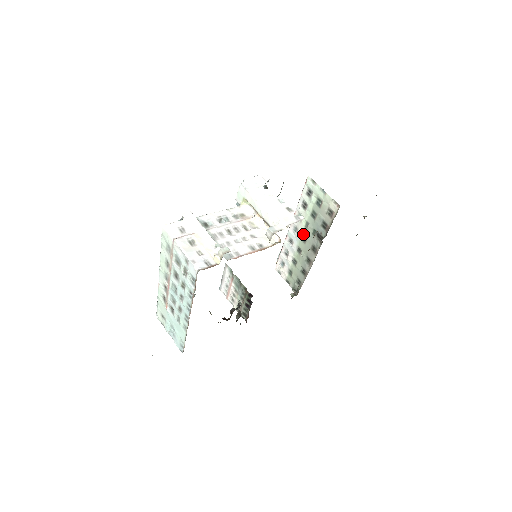
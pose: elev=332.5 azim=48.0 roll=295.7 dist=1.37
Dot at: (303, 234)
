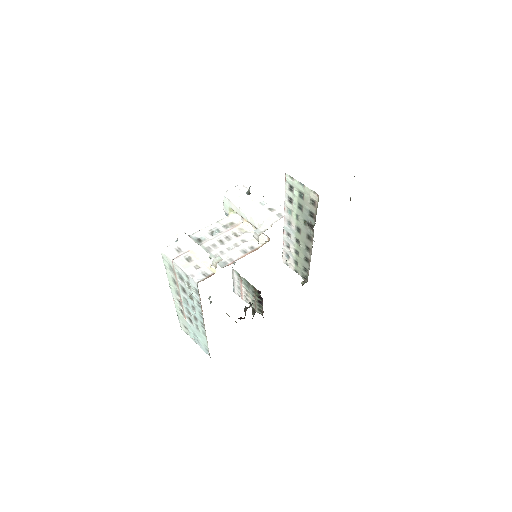
Dot at: (296, 226)
